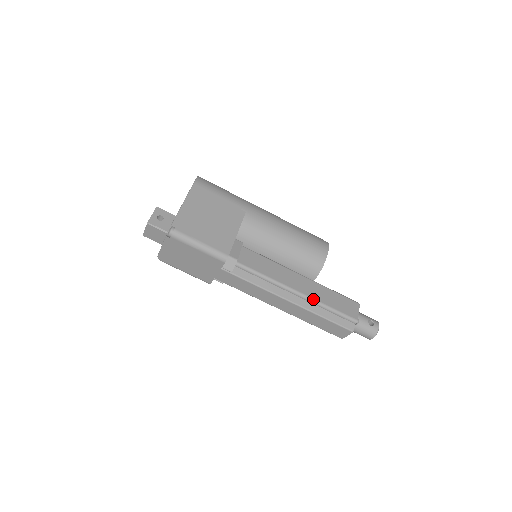
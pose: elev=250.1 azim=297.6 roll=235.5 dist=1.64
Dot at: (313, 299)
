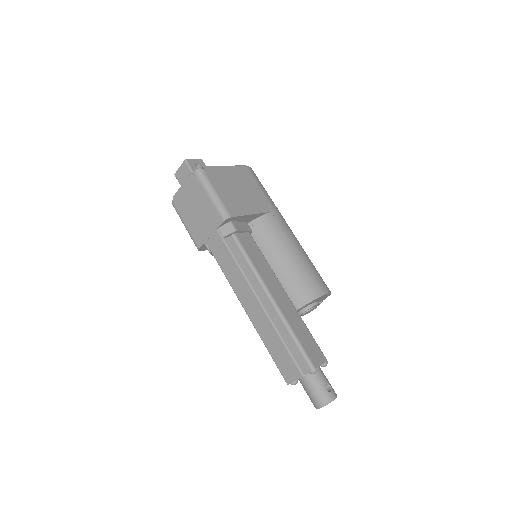
Dot at: (283, 314)
